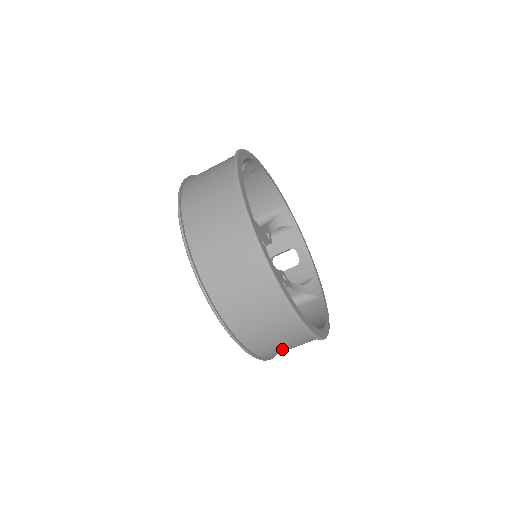
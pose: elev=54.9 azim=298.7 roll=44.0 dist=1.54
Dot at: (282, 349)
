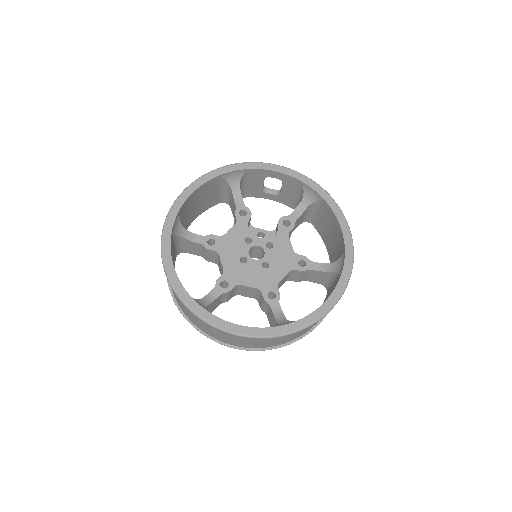
Dot at: occluded
